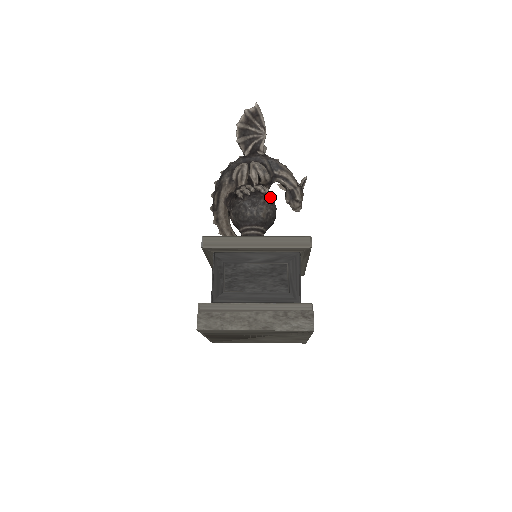
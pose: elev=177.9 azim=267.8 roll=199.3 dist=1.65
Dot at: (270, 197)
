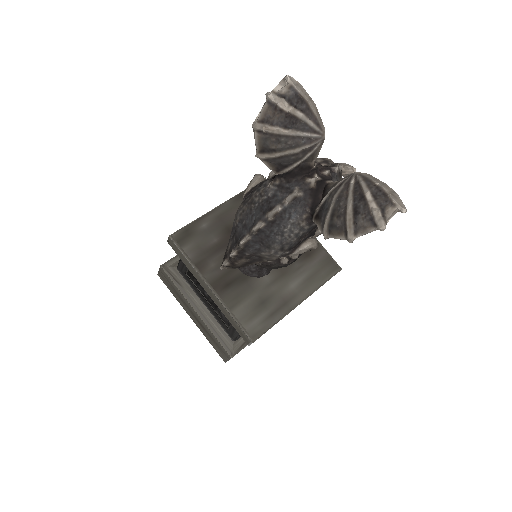
Dot at: occluded
